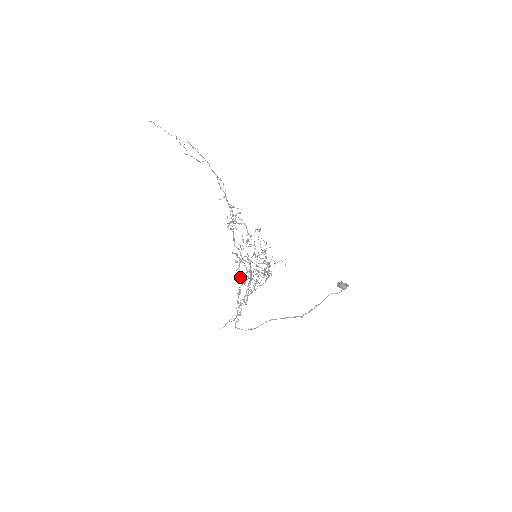
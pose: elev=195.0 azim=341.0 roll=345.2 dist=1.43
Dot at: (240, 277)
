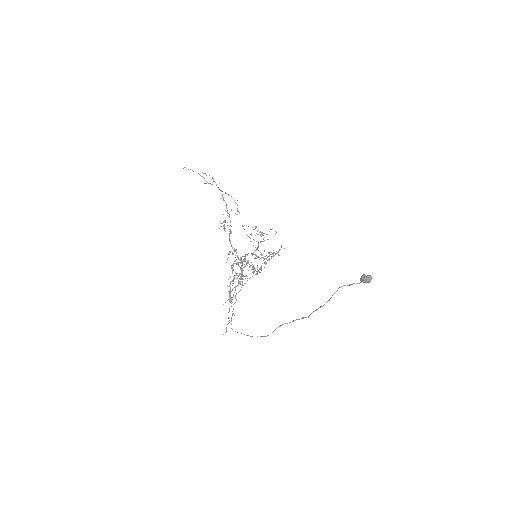
Dot at: occluded
